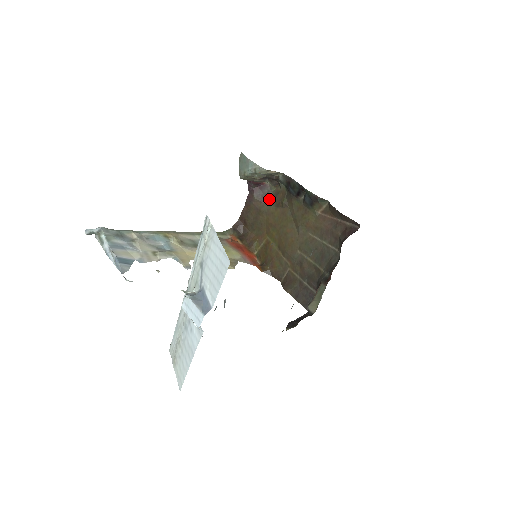
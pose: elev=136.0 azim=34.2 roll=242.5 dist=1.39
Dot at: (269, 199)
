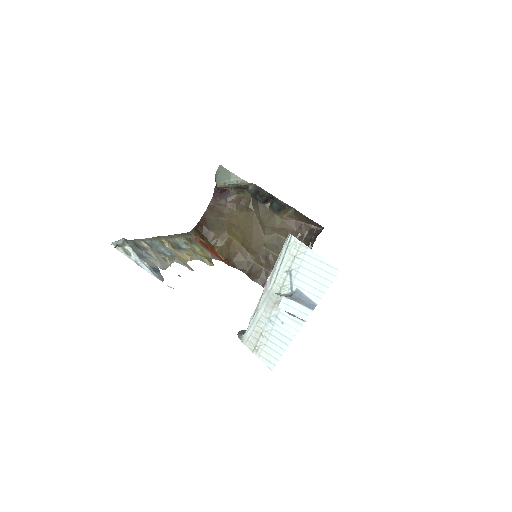
Dot at: (232, 204)
